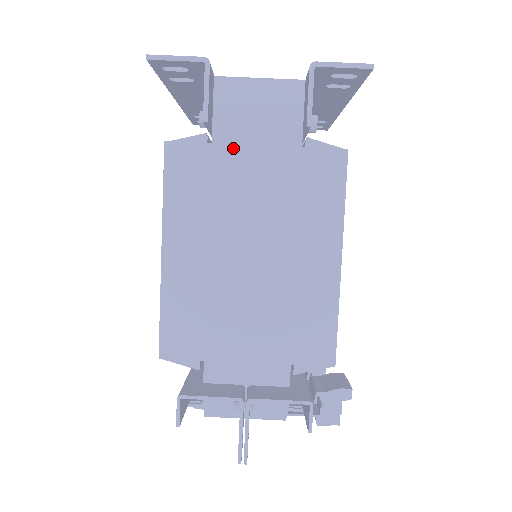
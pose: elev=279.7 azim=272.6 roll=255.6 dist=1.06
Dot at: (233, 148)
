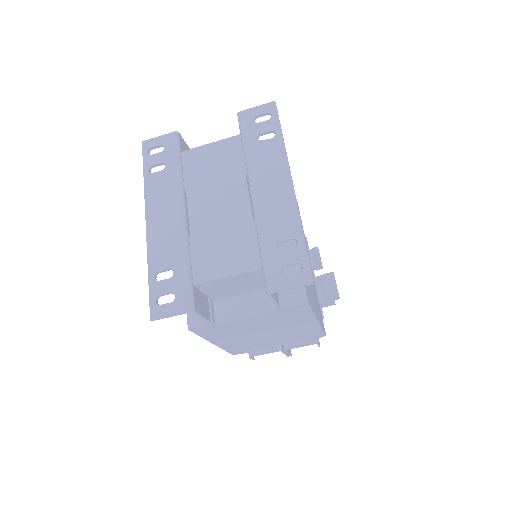
Dot at: (232, 321)
